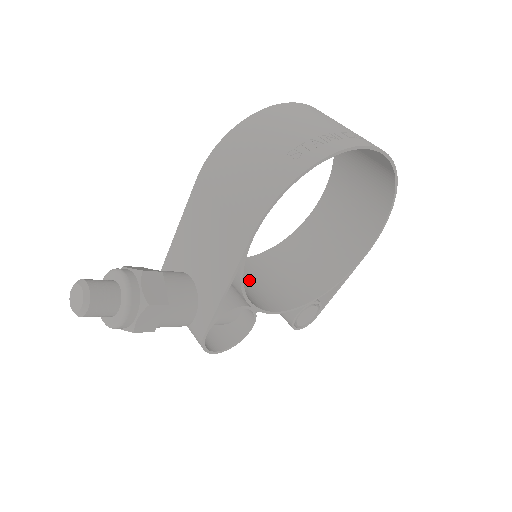
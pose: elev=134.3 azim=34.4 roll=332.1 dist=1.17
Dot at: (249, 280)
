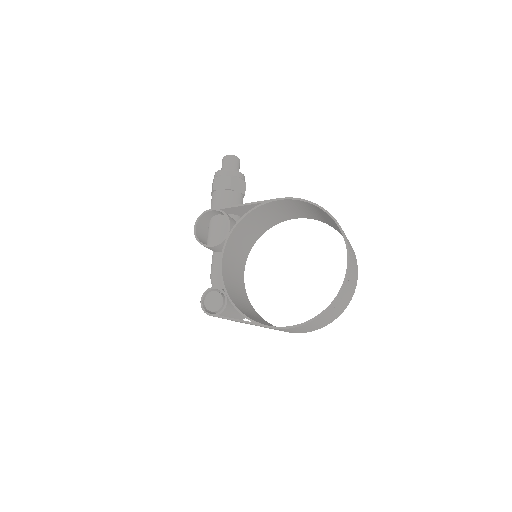
Dot at: (235, 269)
